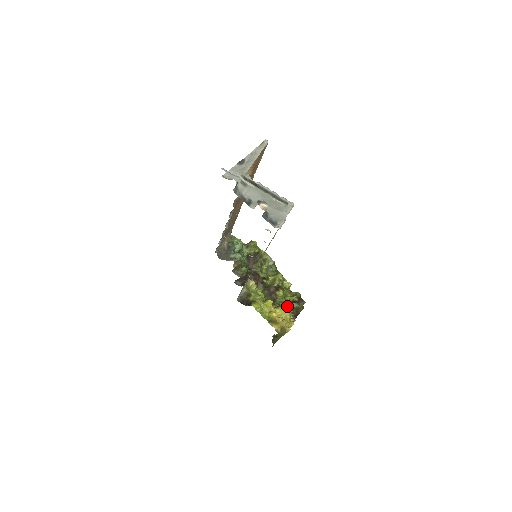
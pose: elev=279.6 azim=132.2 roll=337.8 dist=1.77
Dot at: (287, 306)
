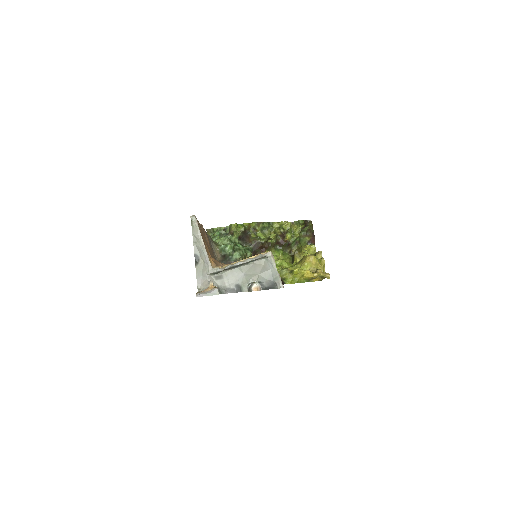
Dot at: (308, 255)
